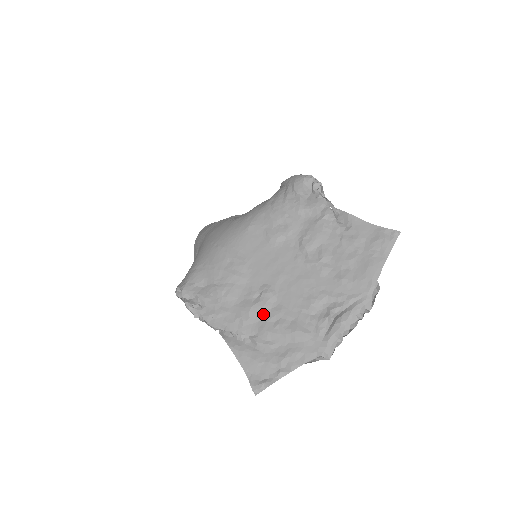
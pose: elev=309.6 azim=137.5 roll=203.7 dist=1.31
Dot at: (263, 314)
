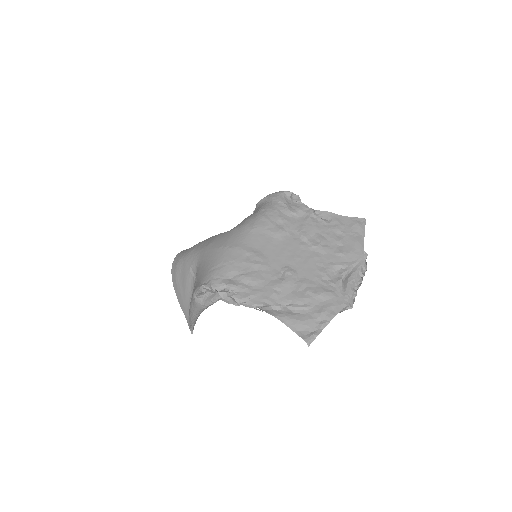
Dot at: (292, 287)
